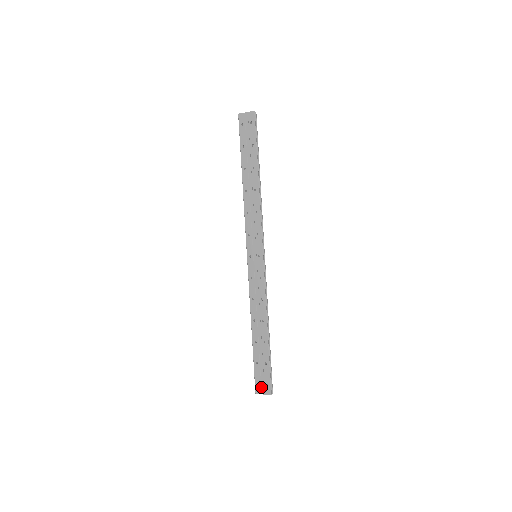
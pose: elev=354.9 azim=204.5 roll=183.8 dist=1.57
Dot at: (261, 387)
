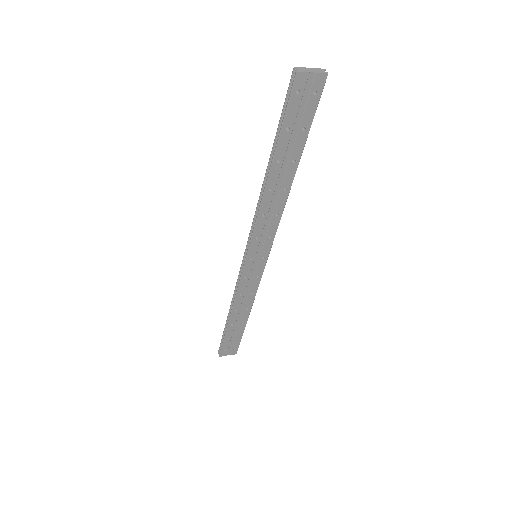
Dot at: (227, 352)
